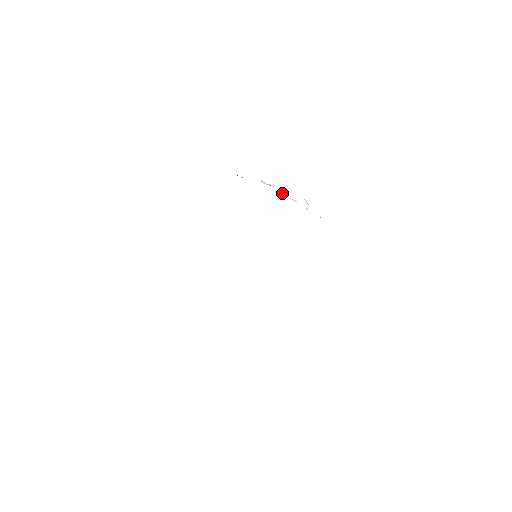
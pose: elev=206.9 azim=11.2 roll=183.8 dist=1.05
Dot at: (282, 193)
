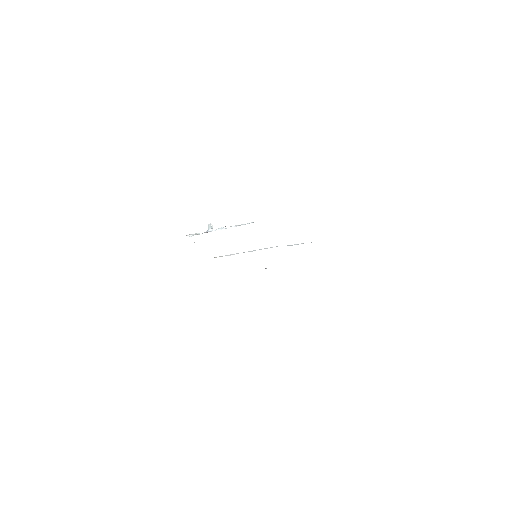
Dot at: occluded
